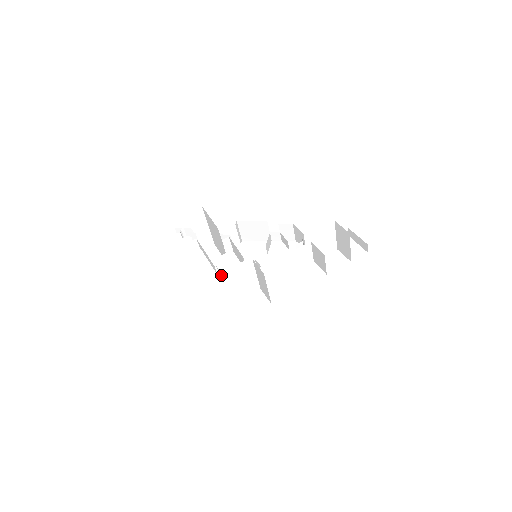
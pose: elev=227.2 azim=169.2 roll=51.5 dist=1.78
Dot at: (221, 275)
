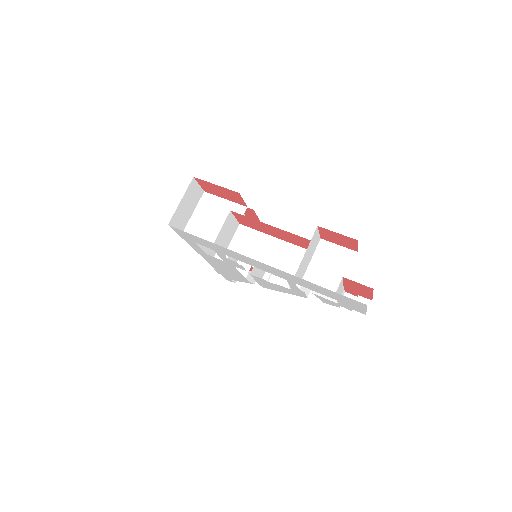
Dot at: (211, 196)
